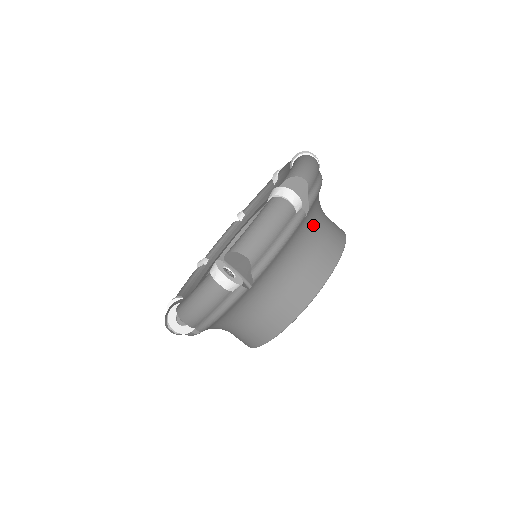
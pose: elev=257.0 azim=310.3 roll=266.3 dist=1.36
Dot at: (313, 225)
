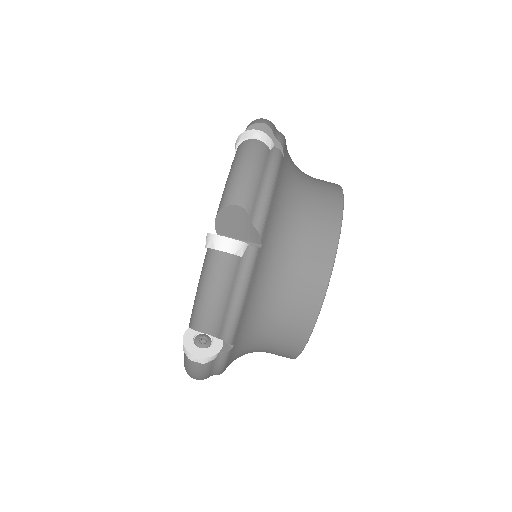
Dot at: occluded
